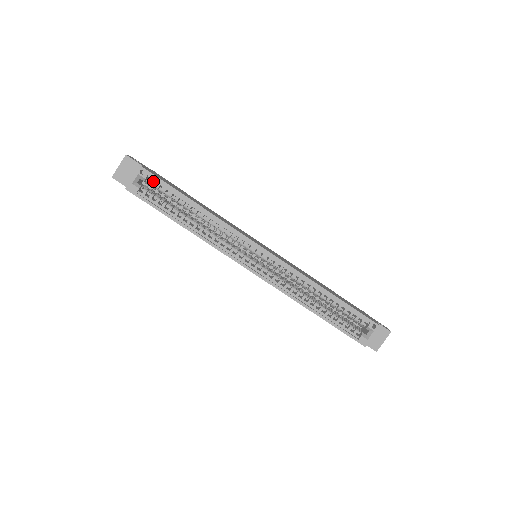
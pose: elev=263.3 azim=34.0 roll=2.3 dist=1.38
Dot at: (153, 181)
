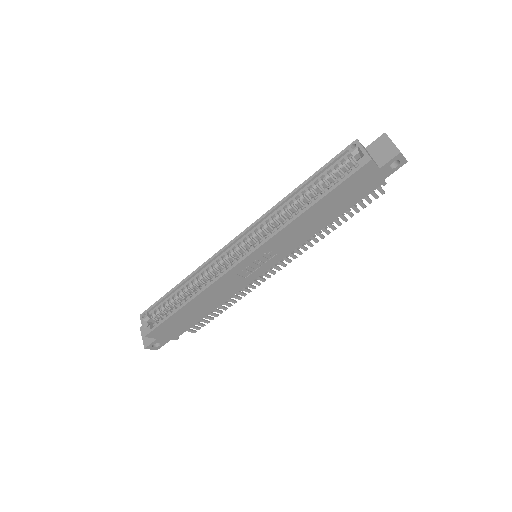
Dot at: (153, 312)
